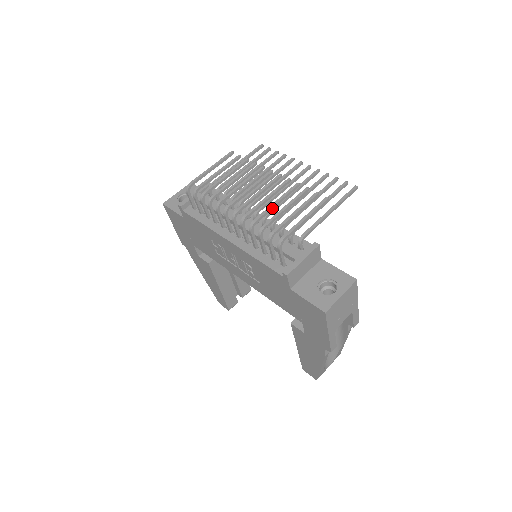
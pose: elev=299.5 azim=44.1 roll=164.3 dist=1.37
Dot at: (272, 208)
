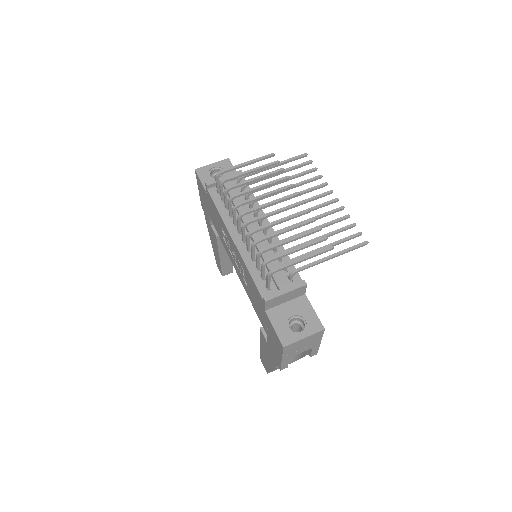
Dot at: (280, 233)
